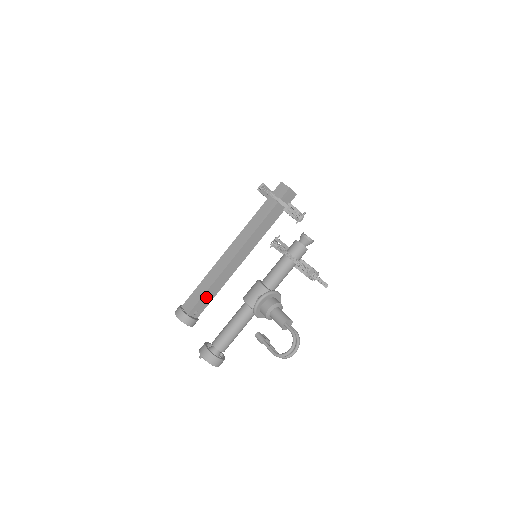
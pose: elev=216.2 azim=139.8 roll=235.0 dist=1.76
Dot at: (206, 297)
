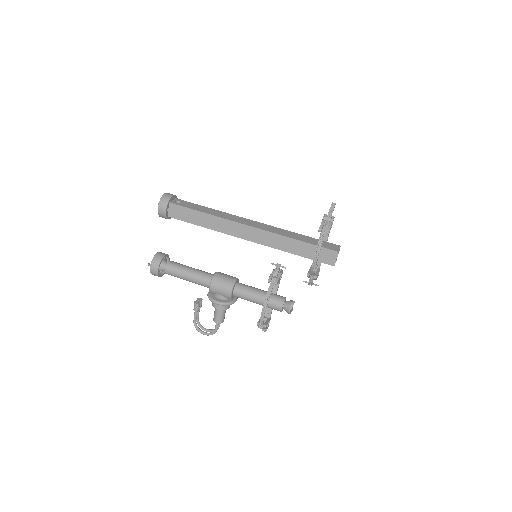
Dot at: occluded
